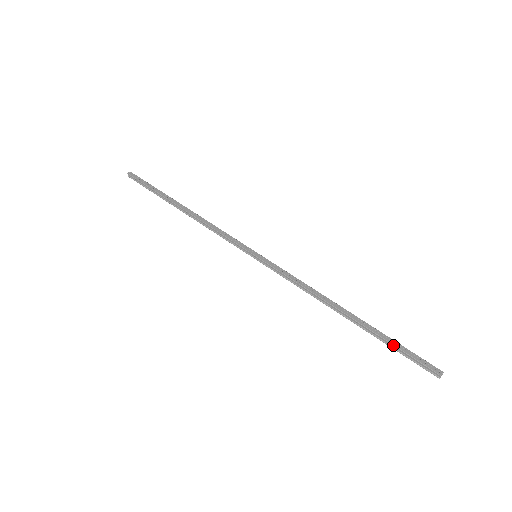
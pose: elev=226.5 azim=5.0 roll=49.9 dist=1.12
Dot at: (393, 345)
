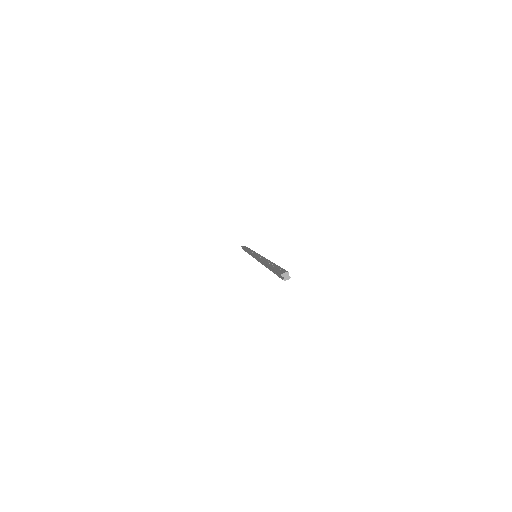
Dot at: (272, 268)
